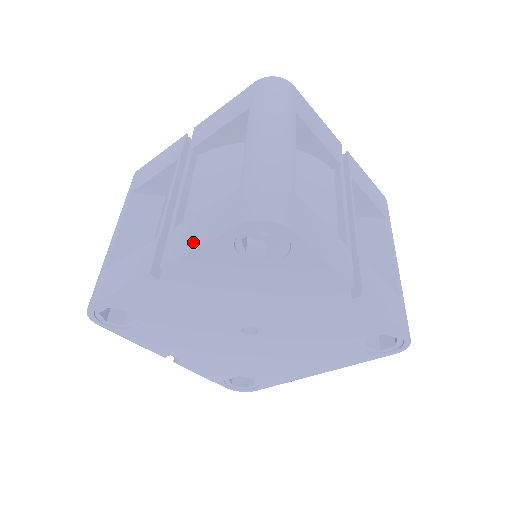
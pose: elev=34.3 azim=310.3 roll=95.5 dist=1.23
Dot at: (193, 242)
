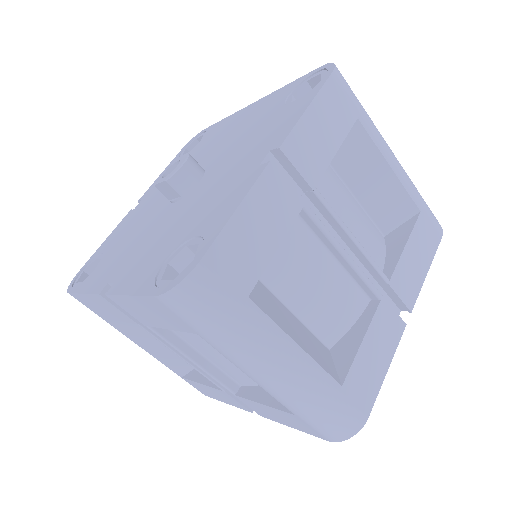
Dot at: (281, 422)
